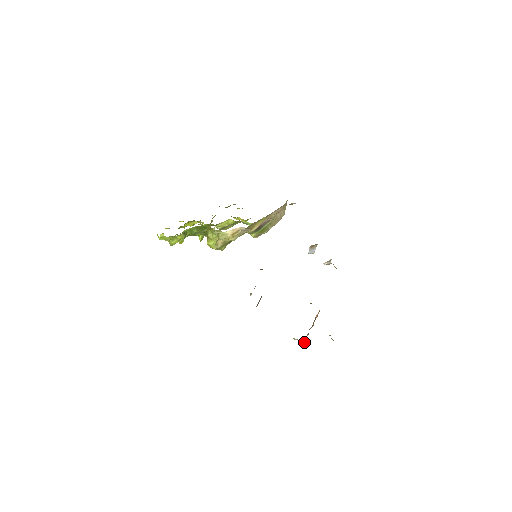
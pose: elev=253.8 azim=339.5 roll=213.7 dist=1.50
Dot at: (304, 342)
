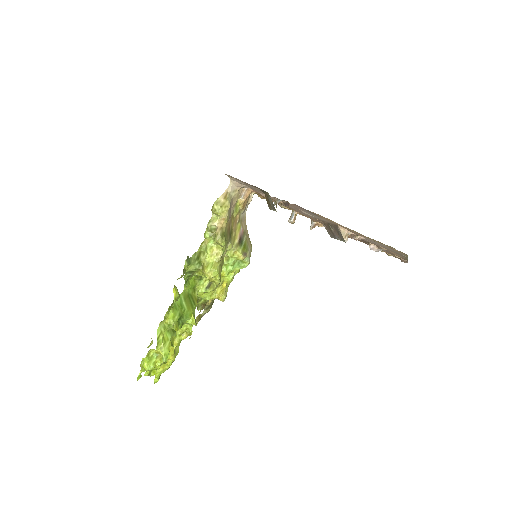
Dot at: (355, 238)
